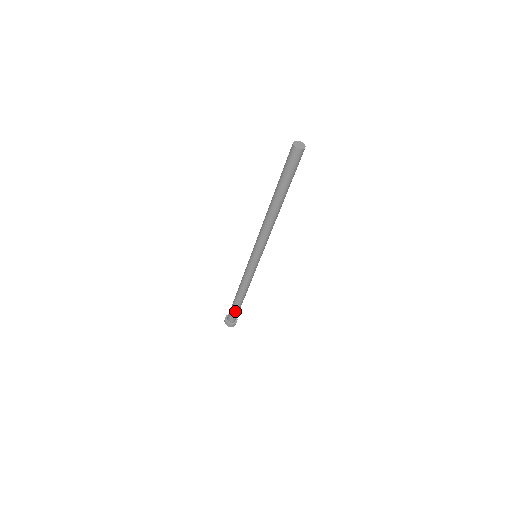
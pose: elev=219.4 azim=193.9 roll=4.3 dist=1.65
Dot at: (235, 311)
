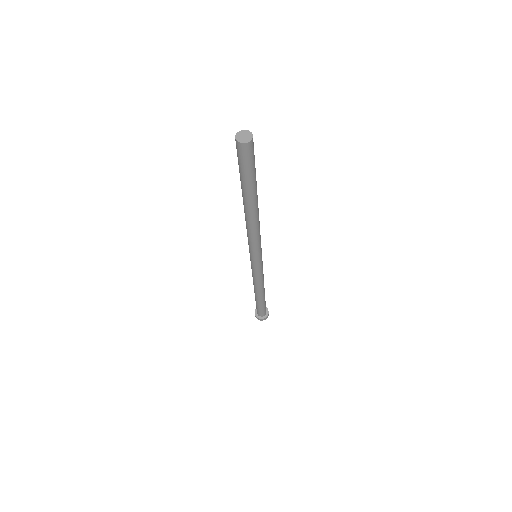
Dot at: (263, 306)
